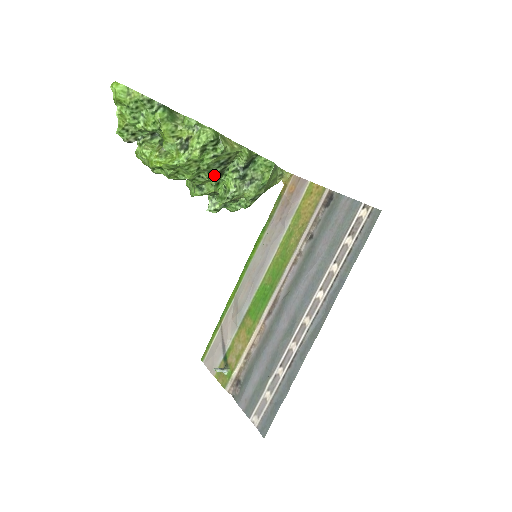
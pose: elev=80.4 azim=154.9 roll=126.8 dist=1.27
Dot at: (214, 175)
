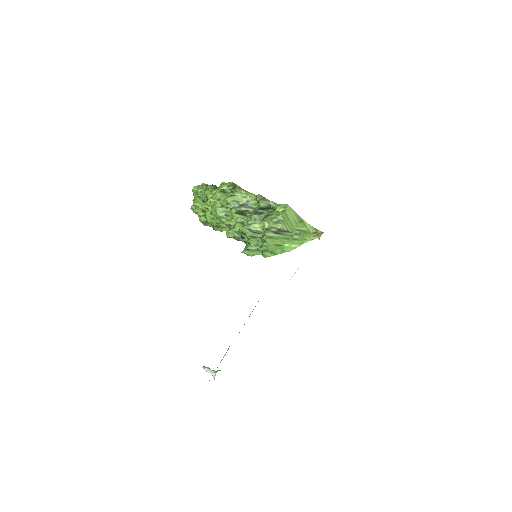
Dot at: (234, 211)
